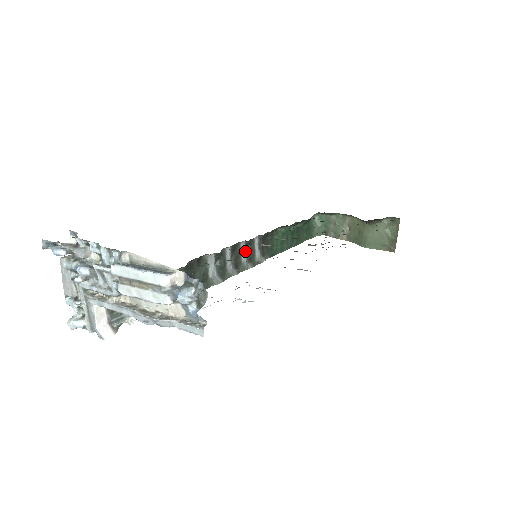
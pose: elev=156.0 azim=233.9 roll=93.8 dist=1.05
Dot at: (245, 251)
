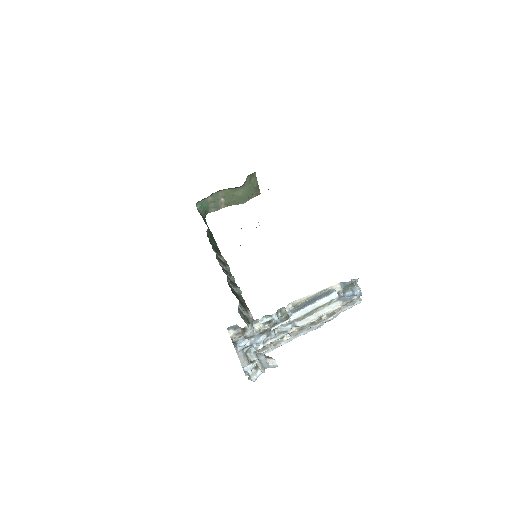
Dot at: (218, 261)
